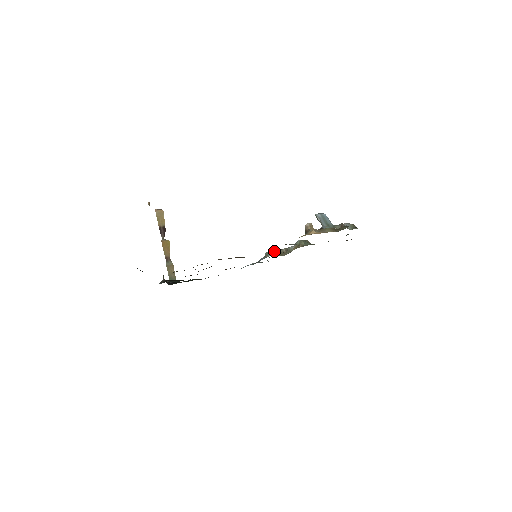
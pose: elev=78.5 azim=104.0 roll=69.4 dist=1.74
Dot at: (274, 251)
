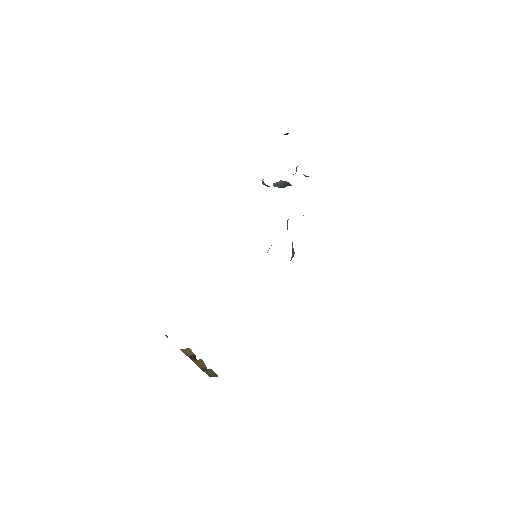
Dot at: occluded
